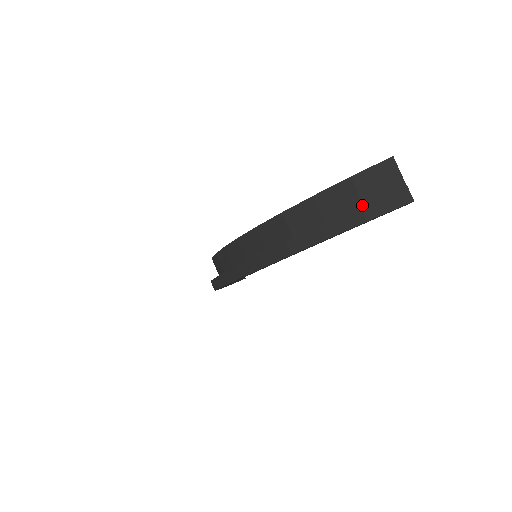
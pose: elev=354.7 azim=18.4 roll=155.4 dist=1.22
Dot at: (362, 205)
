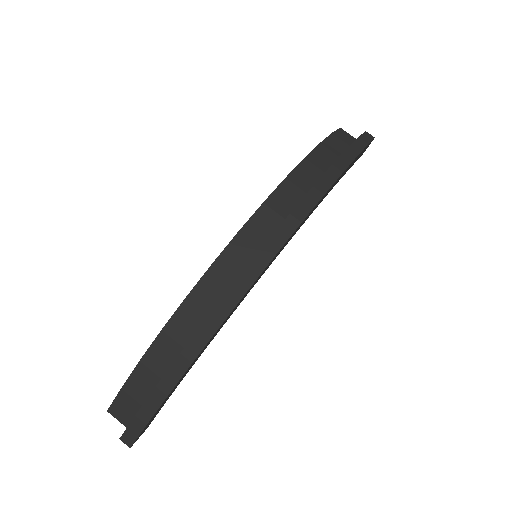
Dot at: occluded
